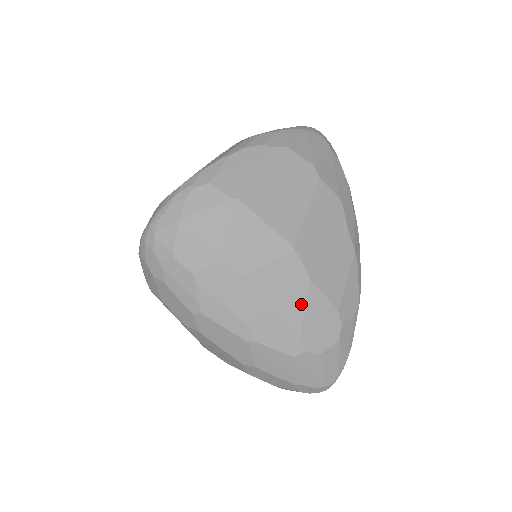
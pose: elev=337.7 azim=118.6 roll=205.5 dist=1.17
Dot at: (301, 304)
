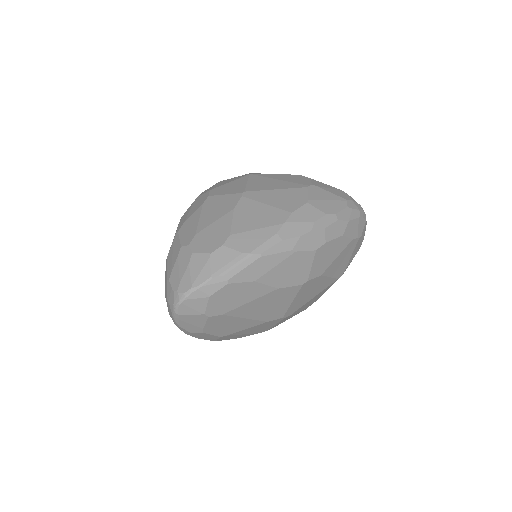
Dot at: (216, 219)
